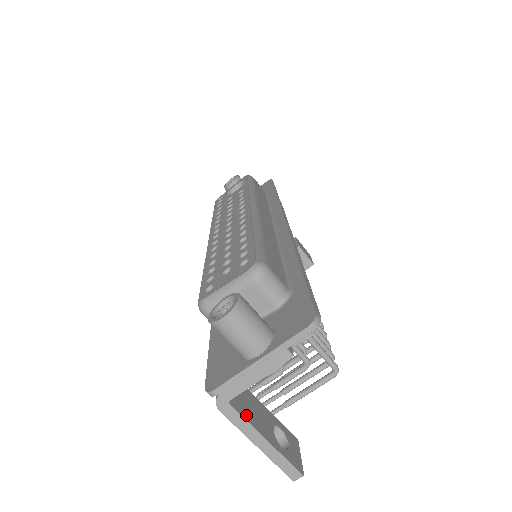
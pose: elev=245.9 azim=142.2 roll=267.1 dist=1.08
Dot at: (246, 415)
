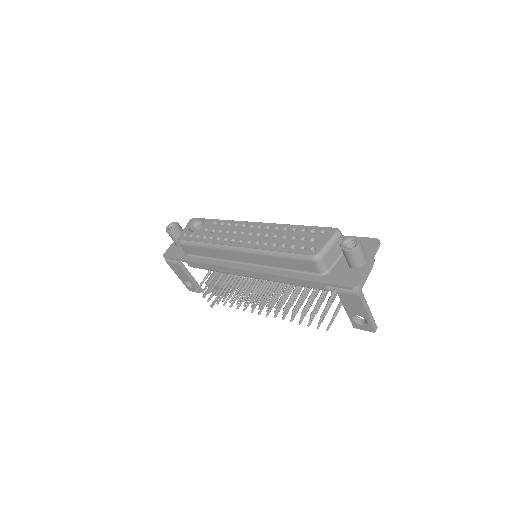
Dot at: occluded
